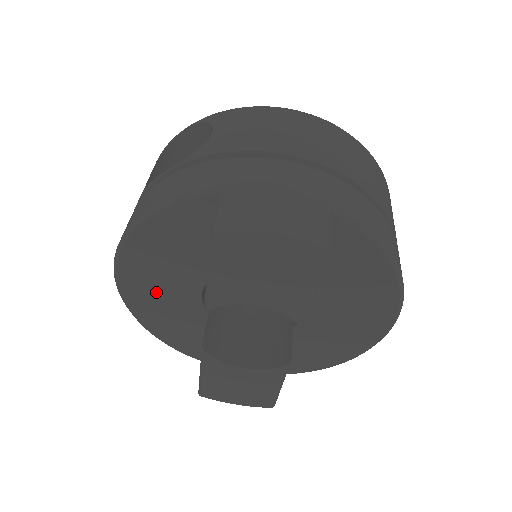
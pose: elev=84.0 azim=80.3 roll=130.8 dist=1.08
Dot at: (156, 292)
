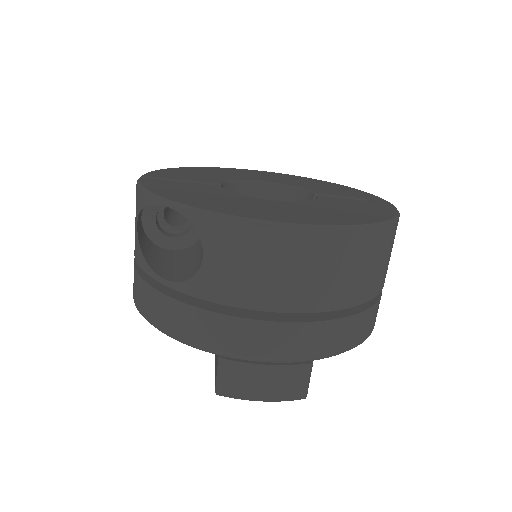
Dot at: occluded
